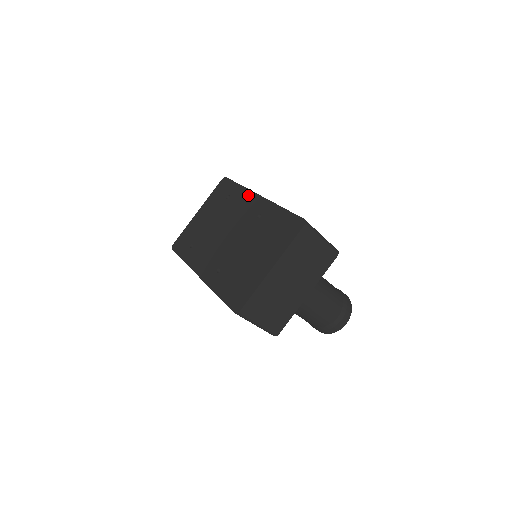
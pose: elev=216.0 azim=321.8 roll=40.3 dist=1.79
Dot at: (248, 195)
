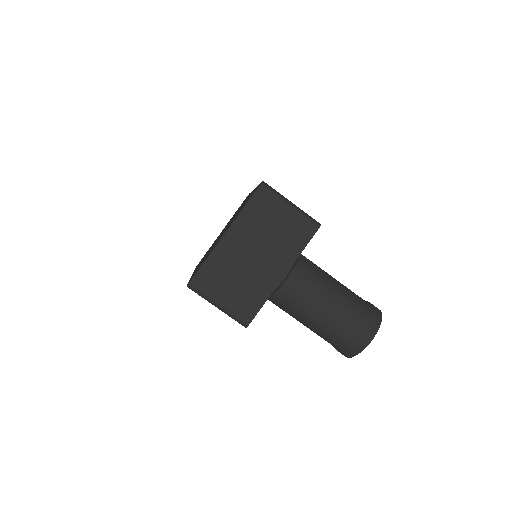
Dot at: occluded
